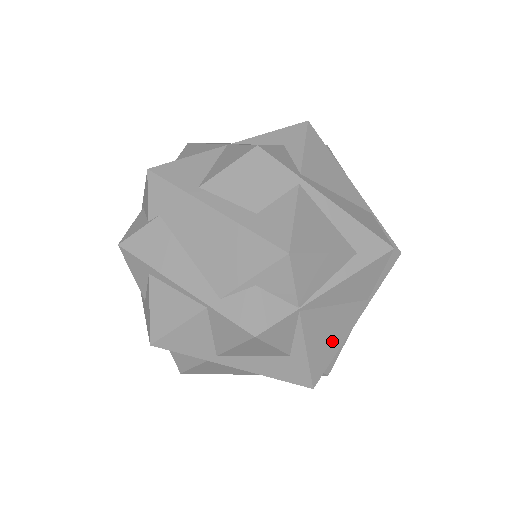
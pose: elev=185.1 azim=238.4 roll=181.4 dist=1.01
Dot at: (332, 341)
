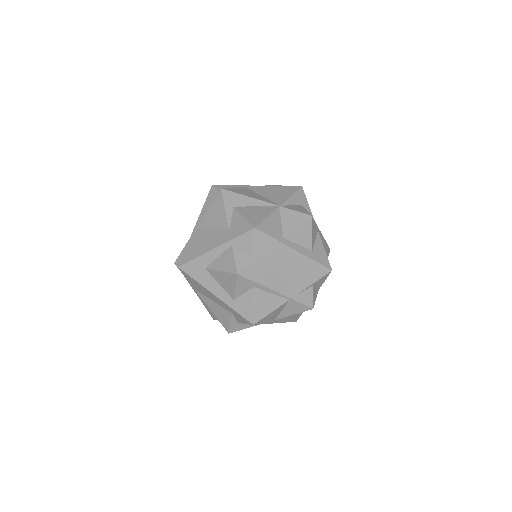
Dot at: occluded
